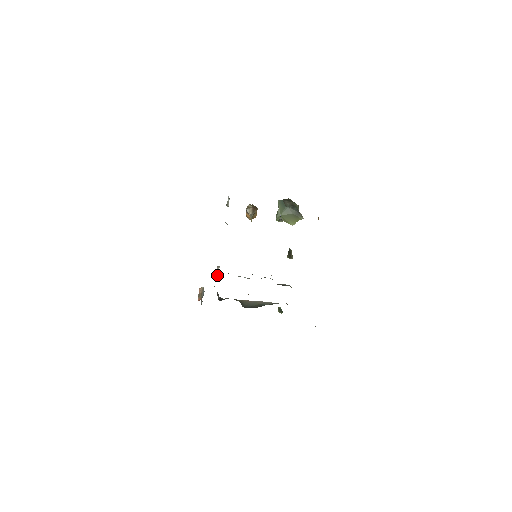
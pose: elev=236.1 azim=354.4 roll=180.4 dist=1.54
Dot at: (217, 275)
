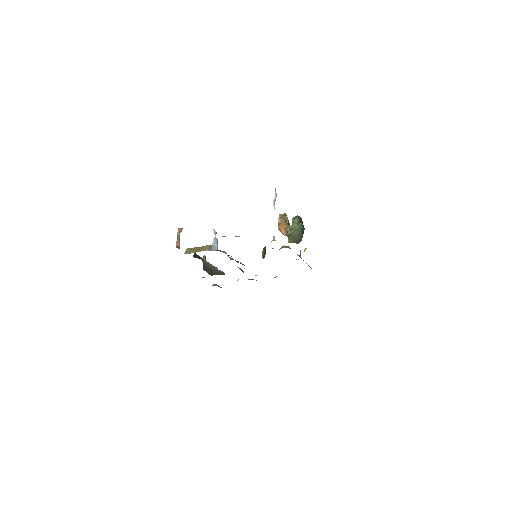
Dot at: (217, 248)
